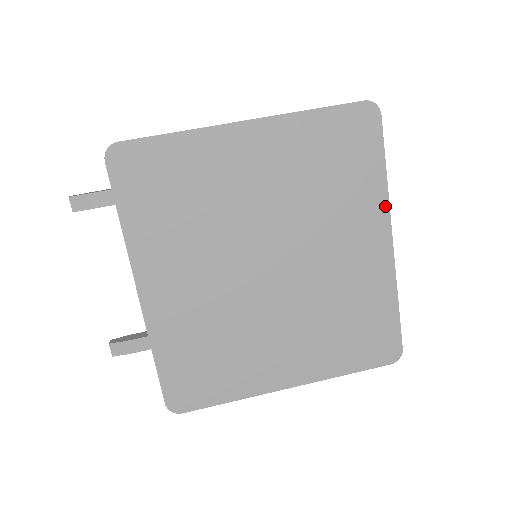
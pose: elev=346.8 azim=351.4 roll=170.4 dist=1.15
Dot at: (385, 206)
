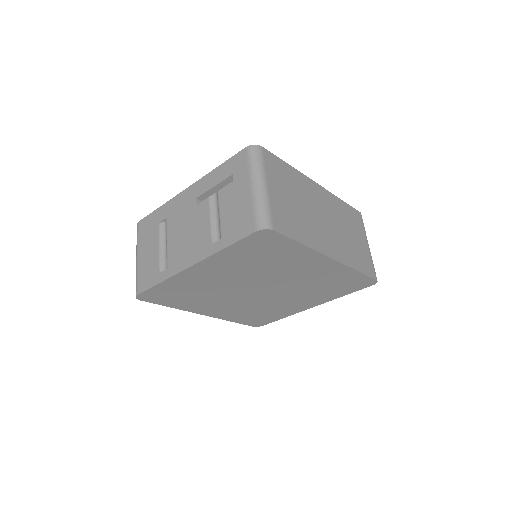
Dot at: (314, 253)
